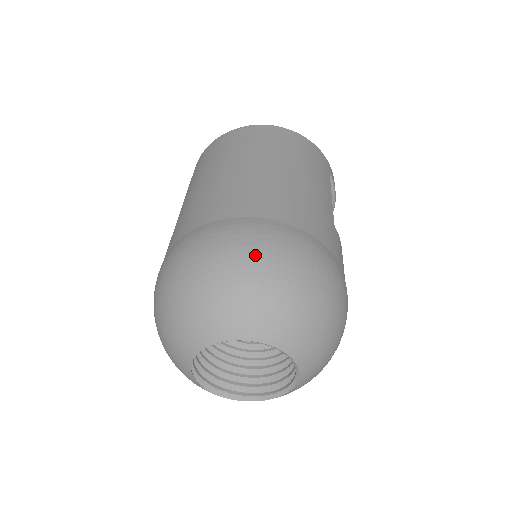
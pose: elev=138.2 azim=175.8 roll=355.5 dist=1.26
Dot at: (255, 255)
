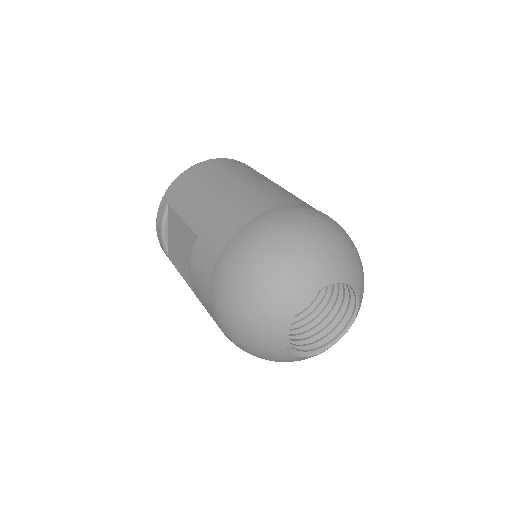
Dot at: (320, 223)
